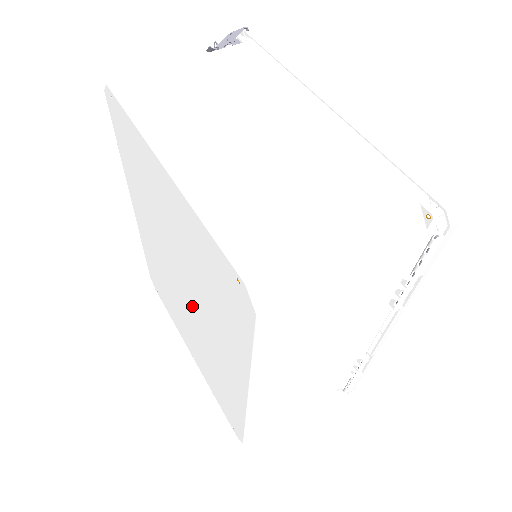
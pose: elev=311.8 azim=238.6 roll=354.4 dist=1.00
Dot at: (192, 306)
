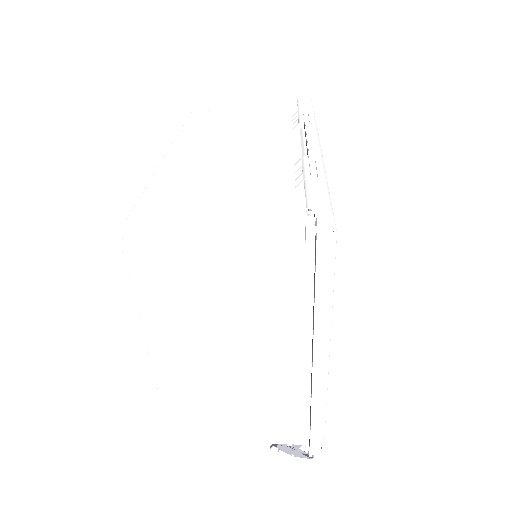
Dot at: occluded
